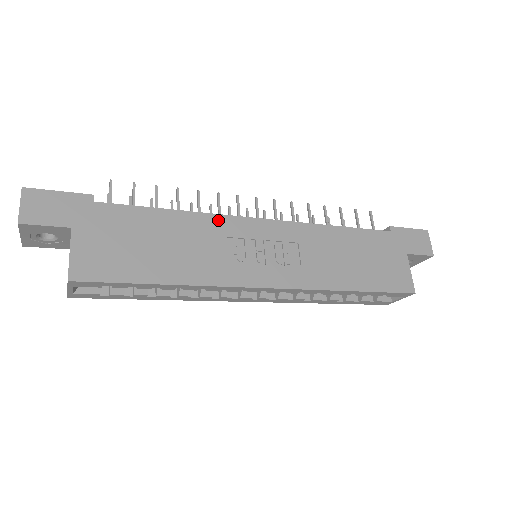
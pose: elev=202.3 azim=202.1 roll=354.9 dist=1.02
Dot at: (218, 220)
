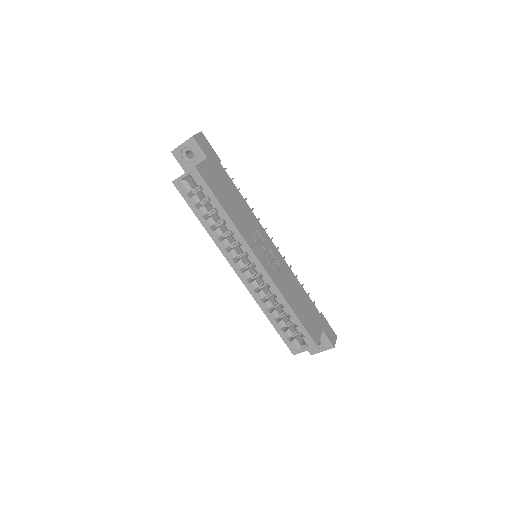
Dot at: (257, 221)
